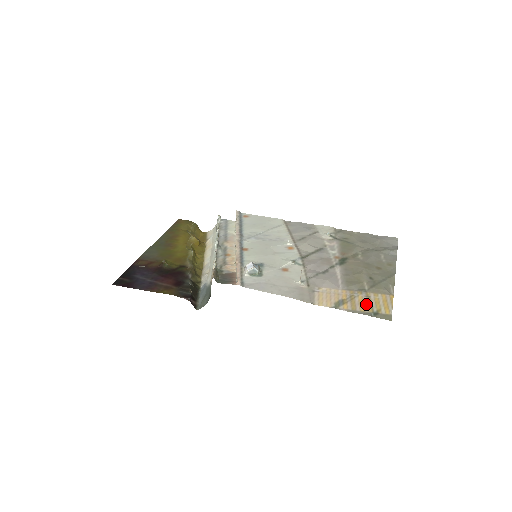
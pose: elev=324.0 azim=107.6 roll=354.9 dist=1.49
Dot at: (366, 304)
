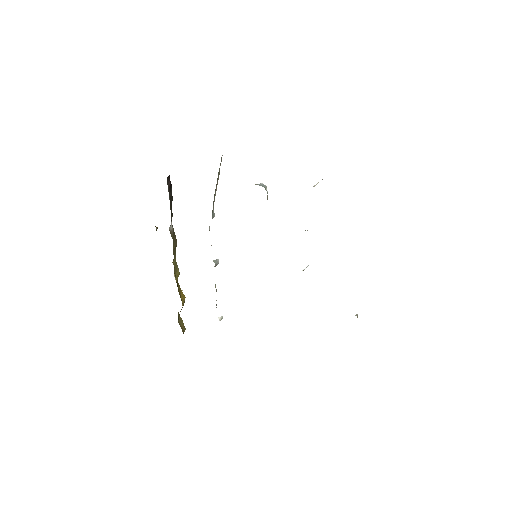
Dot at: occluded
